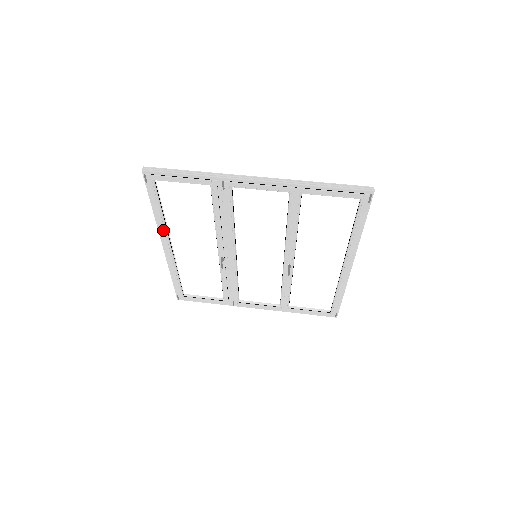
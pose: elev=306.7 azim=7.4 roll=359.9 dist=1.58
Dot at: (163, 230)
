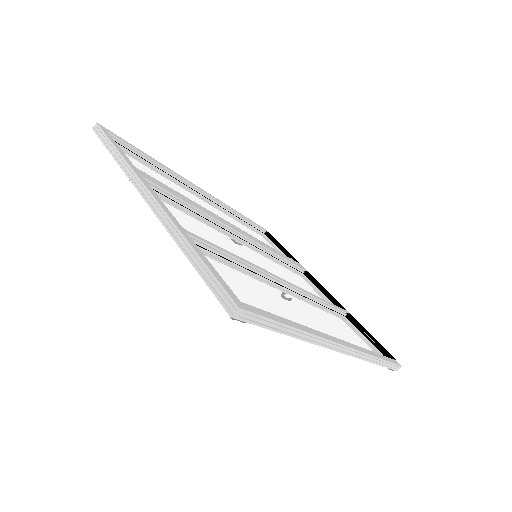
Dot at: occluded
